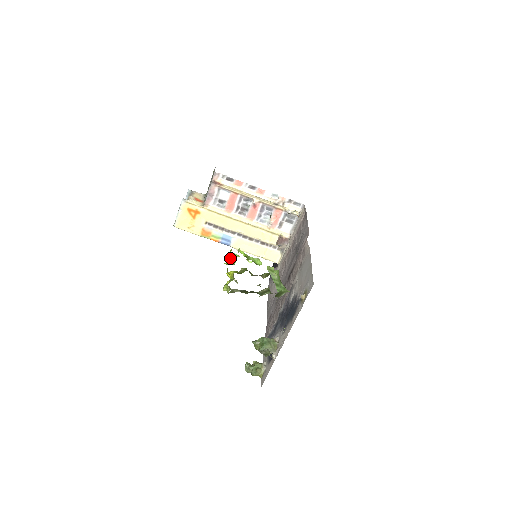
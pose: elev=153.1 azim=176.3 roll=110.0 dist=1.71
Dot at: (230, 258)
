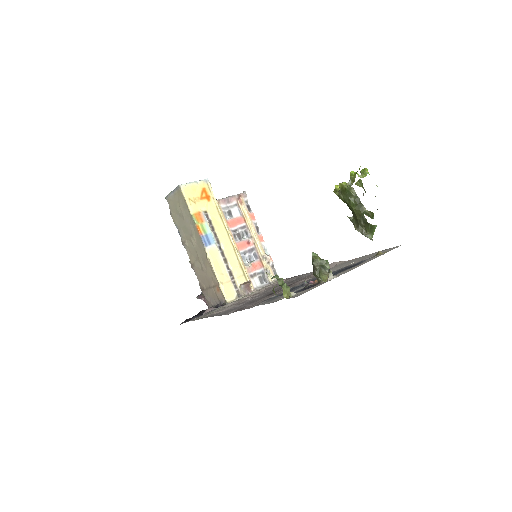
Dot at: occluded
